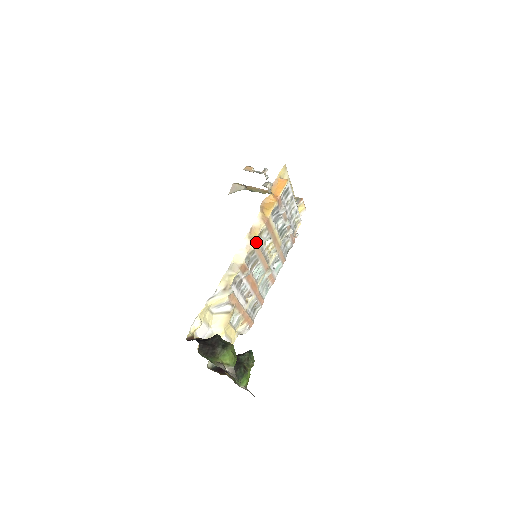
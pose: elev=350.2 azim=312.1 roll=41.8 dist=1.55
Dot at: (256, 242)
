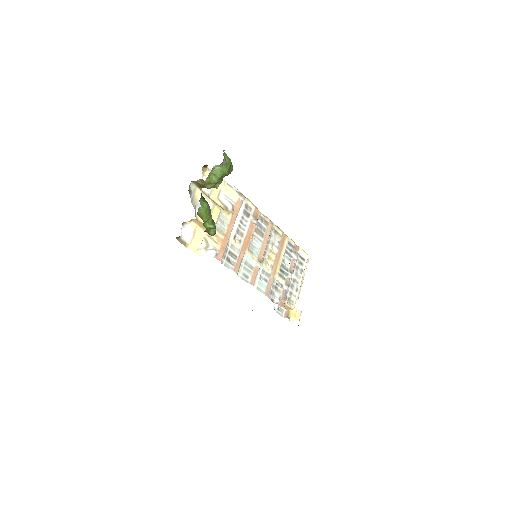
Dot at: (272, 225)
